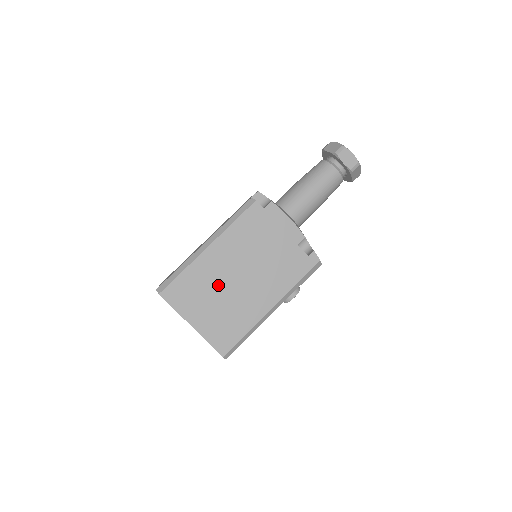
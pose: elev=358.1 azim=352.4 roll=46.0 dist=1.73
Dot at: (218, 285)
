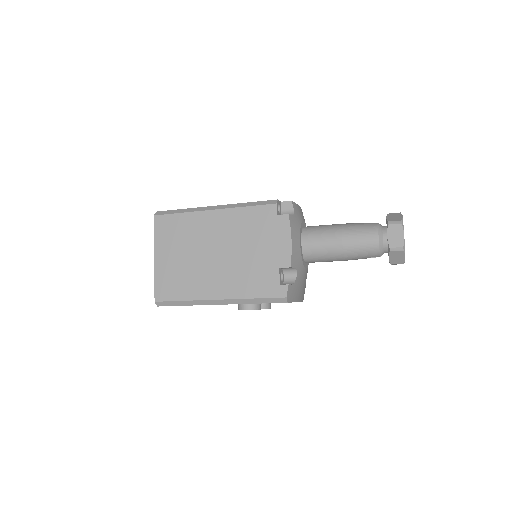
Dot at: (196, 245)
